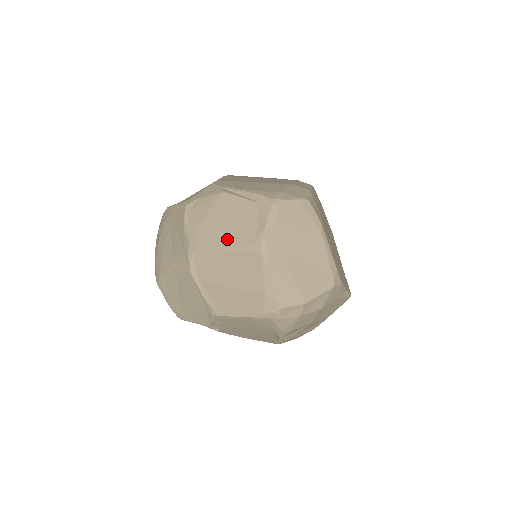
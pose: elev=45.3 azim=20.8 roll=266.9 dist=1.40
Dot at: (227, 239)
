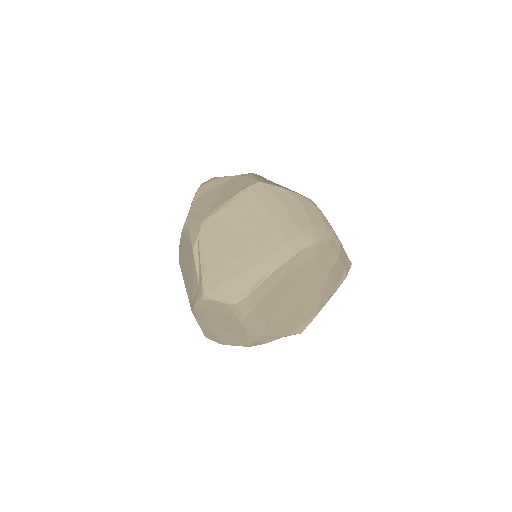
Dot at: (186, 282)
